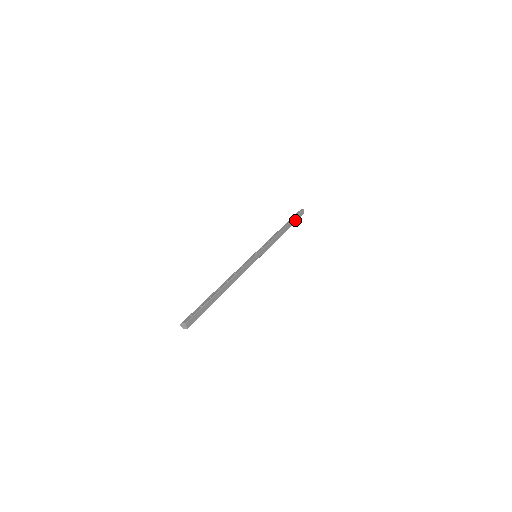
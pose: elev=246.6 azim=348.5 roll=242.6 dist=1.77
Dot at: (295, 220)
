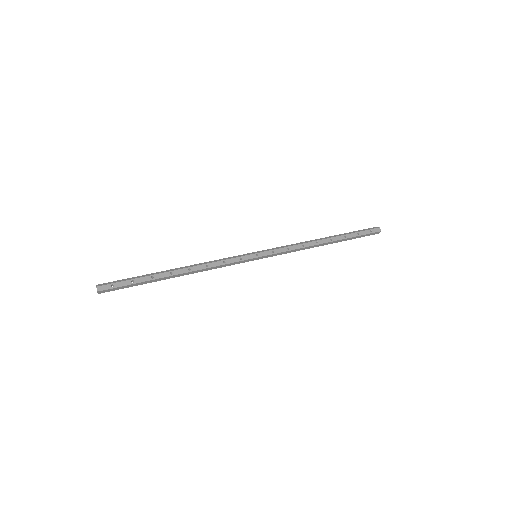
Dot at: (354, 237)
